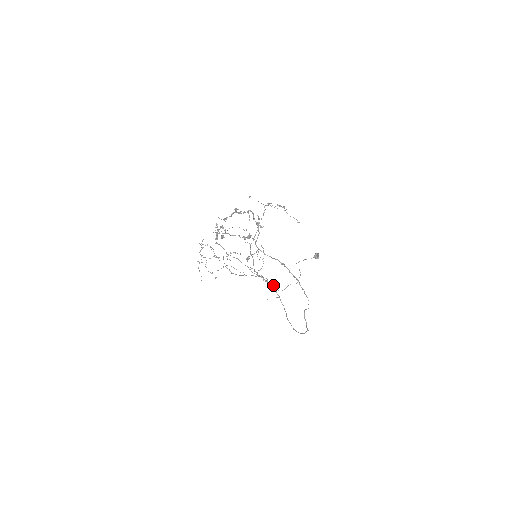
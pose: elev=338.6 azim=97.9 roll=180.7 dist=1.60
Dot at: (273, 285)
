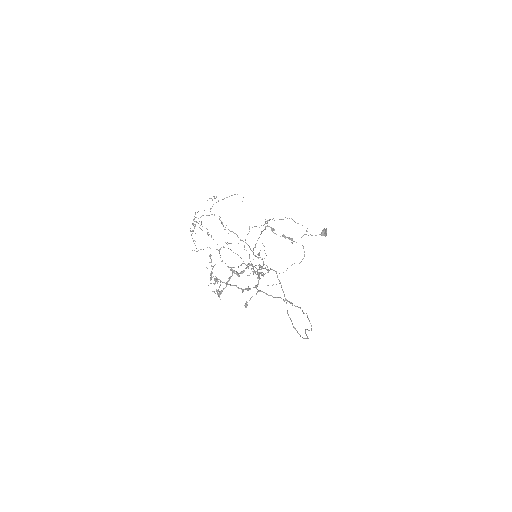
Dot at: (274, 270)
